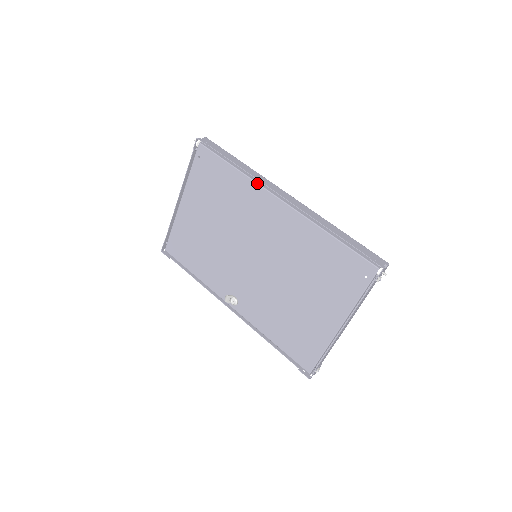
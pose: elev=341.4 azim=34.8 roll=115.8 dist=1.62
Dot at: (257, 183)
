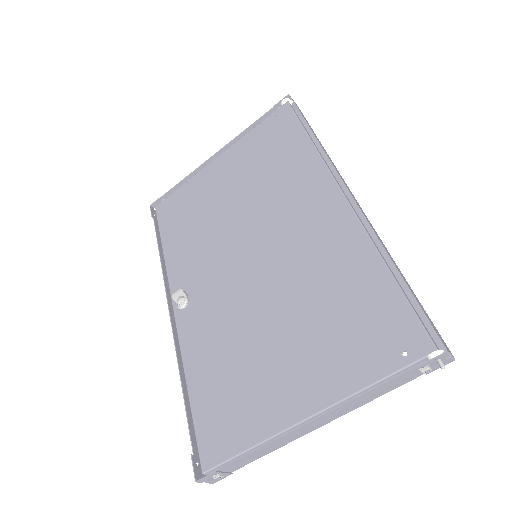
Dot at: (325, 163)
